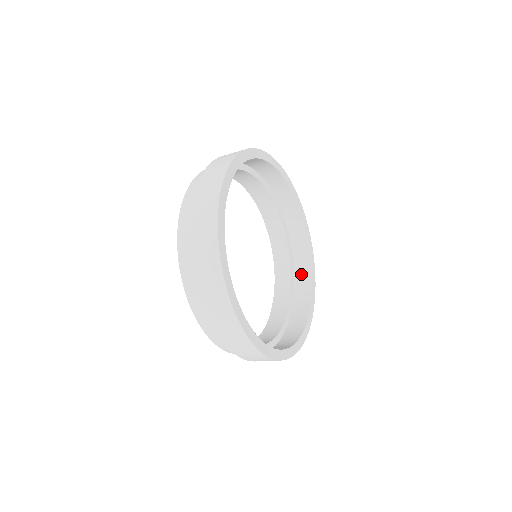
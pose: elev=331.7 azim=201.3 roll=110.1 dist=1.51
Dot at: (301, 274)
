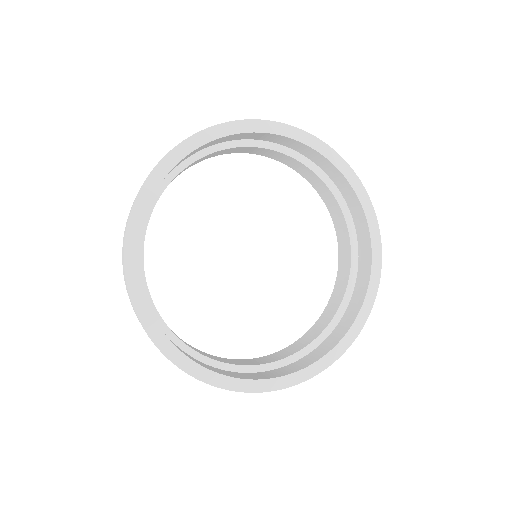
Dot at: (357, 291)
